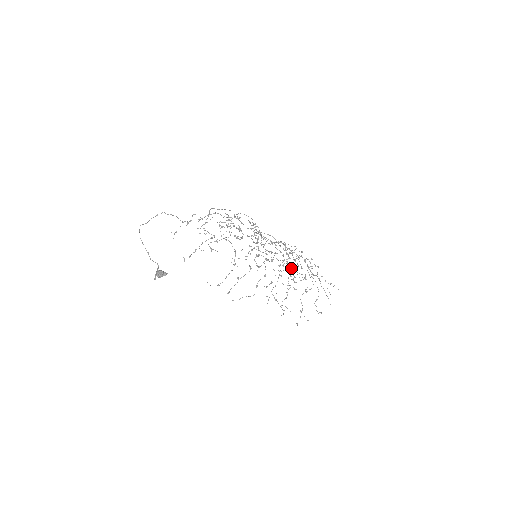
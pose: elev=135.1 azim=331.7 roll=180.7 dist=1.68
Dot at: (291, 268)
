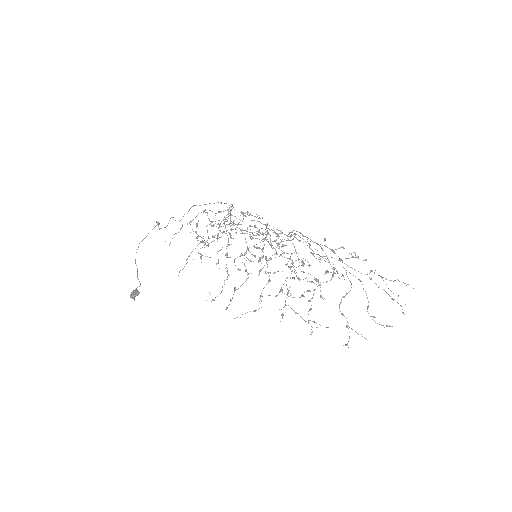
Dot at: (291, 267)
